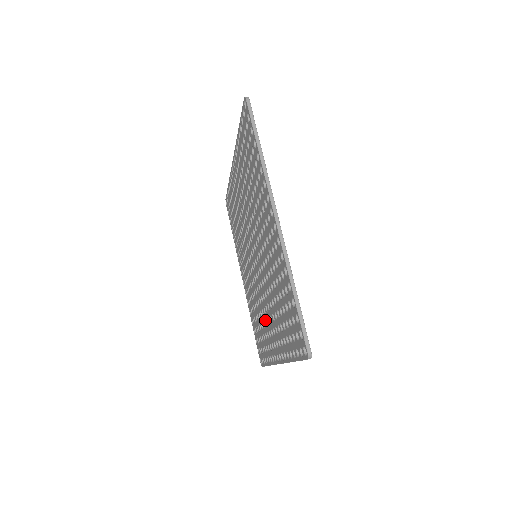
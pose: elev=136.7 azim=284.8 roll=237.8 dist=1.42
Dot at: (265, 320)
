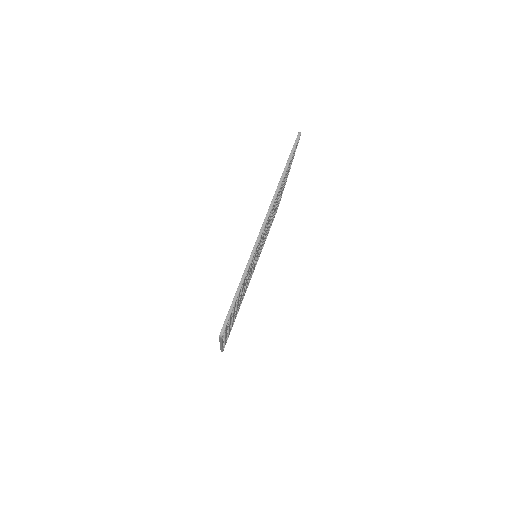
Dot at: occluded
